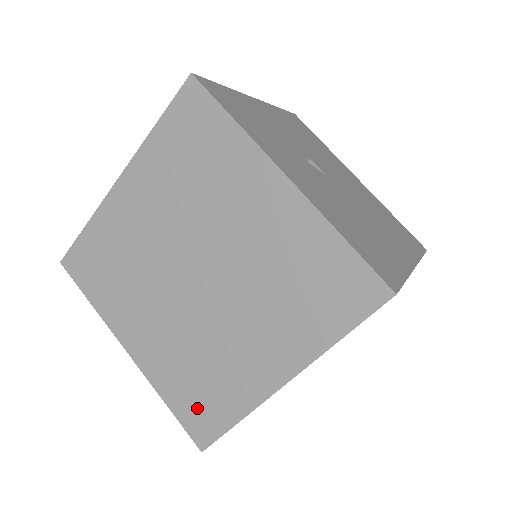
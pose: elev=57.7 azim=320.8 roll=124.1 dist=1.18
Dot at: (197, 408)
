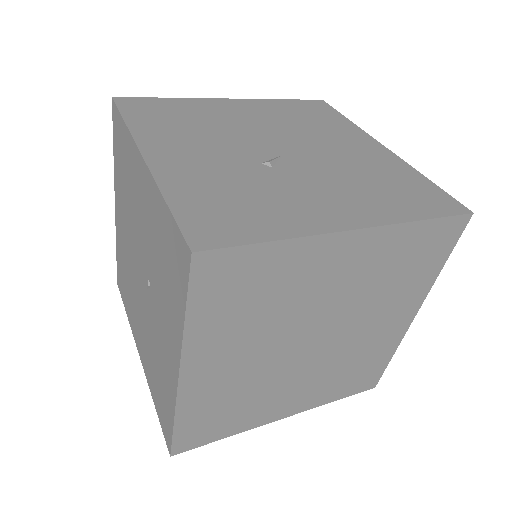
Dot at: (360, 380)
